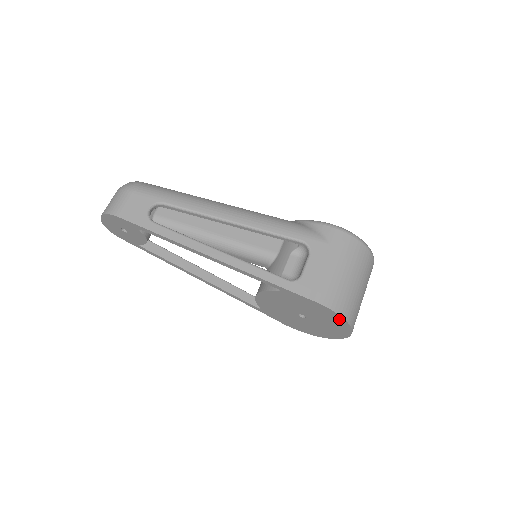
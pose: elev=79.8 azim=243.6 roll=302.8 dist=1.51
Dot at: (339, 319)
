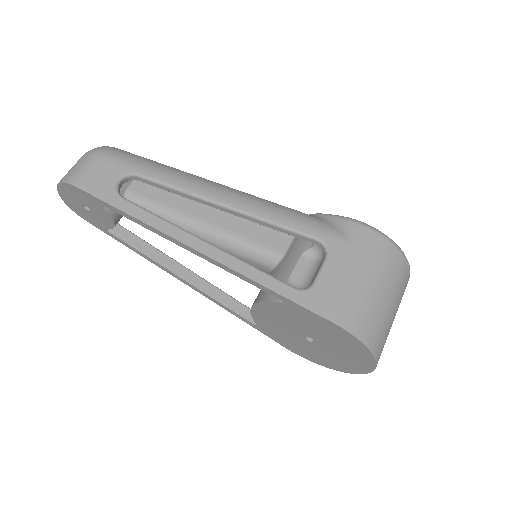
Dot at: (360, 348)
